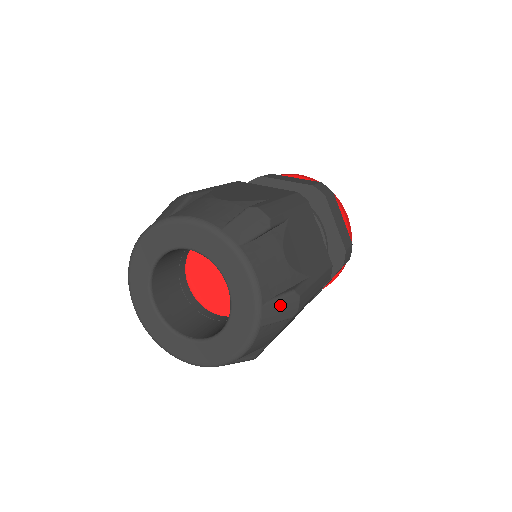
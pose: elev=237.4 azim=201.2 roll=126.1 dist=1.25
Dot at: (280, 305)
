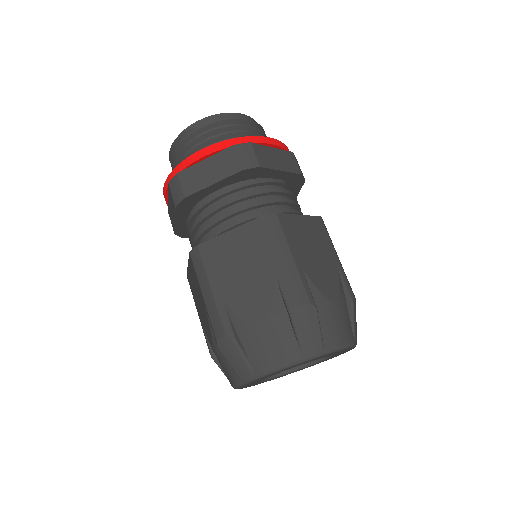
Dot at: occluded
